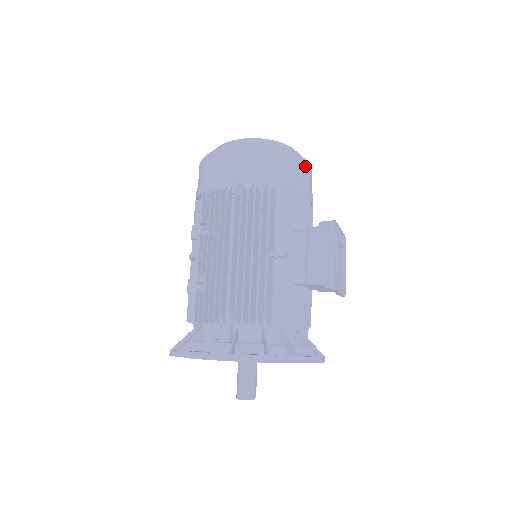
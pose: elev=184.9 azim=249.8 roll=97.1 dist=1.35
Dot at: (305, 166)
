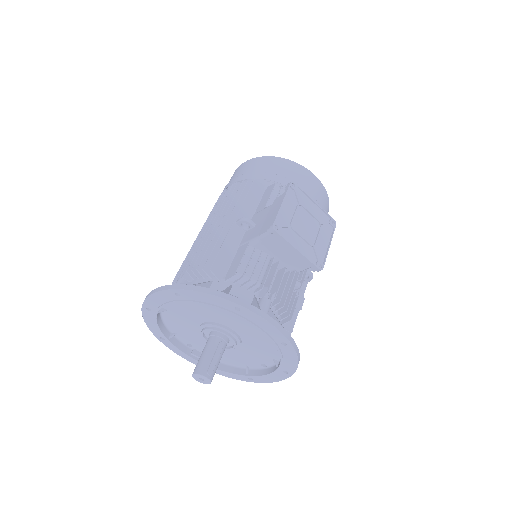
Dot at: (303, 171)
